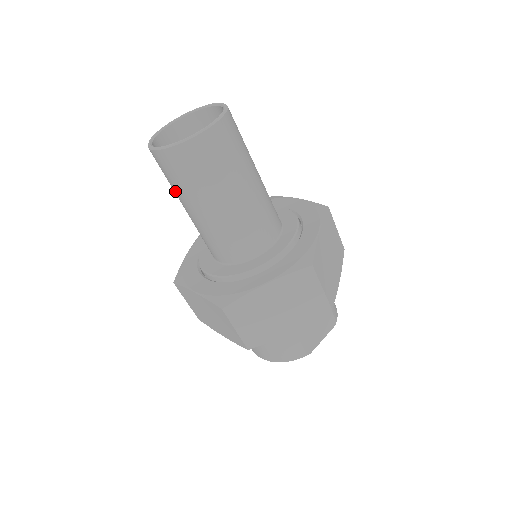
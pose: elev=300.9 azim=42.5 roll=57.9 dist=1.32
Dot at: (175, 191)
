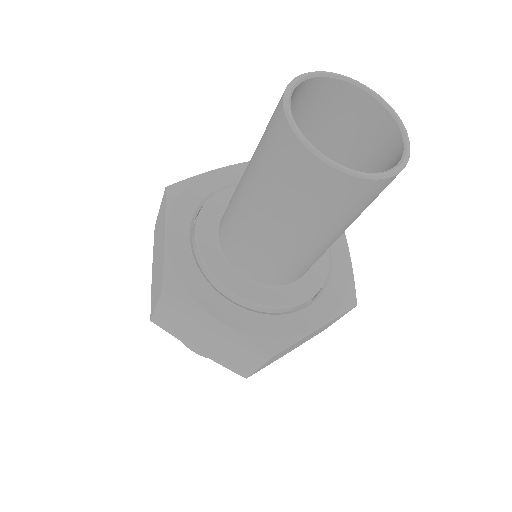
Dot at: (283, 206)
